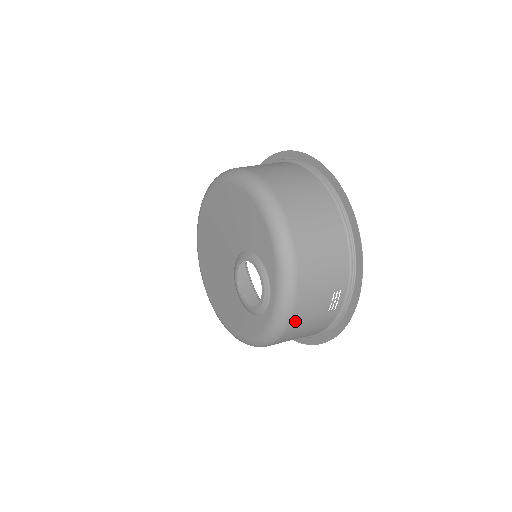
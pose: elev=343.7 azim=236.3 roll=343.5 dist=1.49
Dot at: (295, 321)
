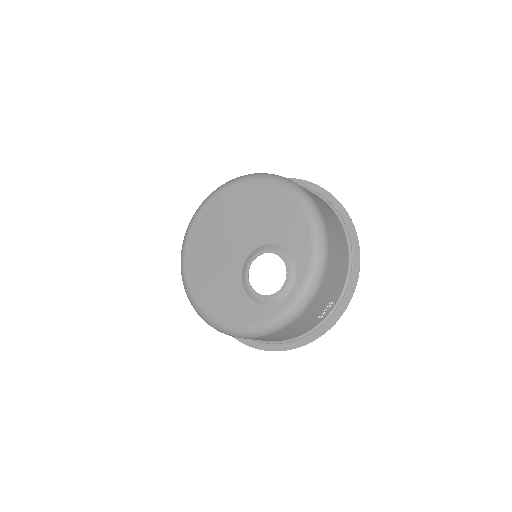
Dot at: (302, 316)
